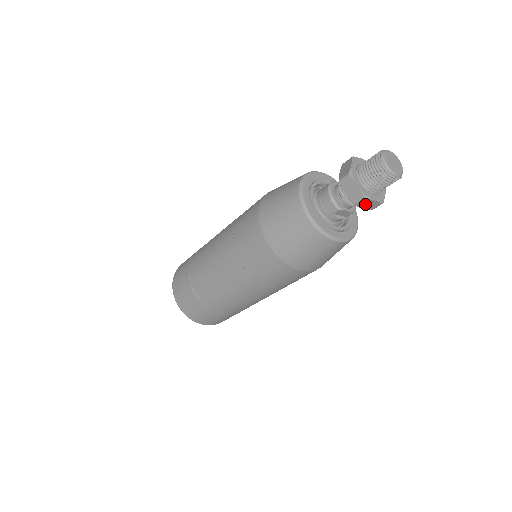
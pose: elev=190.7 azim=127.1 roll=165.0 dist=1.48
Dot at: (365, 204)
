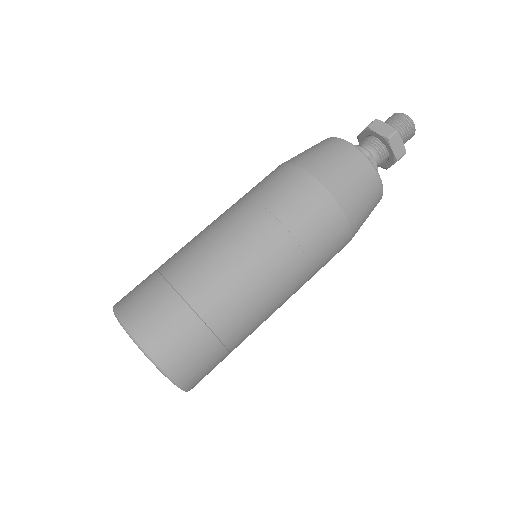
Dot at: (395, 143)
